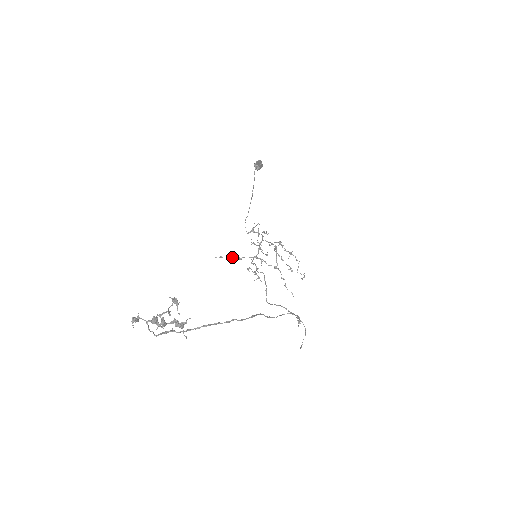
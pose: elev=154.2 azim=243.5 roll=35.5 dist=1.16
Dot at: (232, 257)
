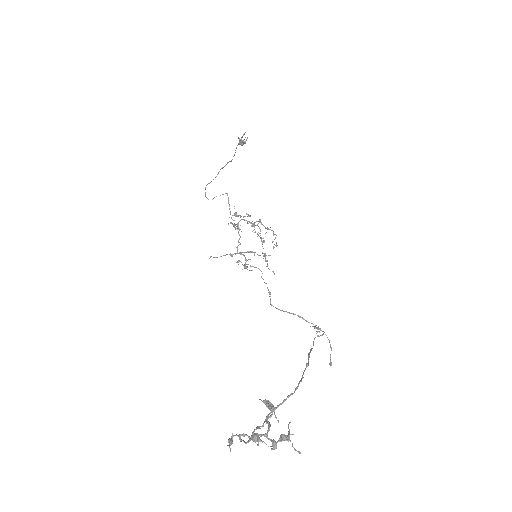
Dot at: (223, 255)
